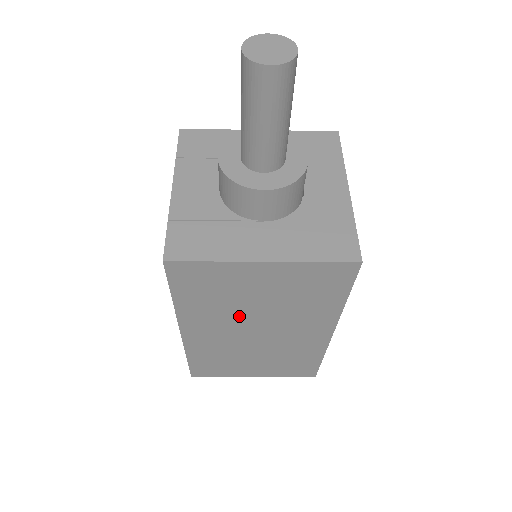
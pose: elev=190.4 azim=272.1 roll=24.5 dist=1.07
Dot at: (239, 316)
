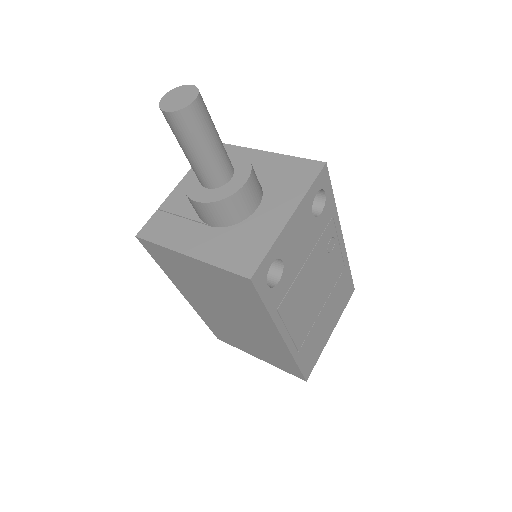
Dot at: (208, 297)
